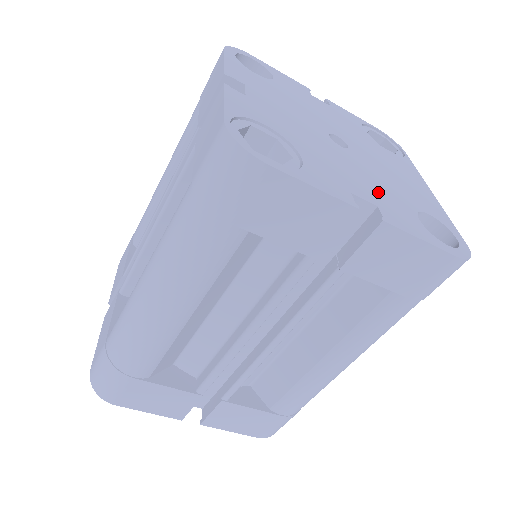
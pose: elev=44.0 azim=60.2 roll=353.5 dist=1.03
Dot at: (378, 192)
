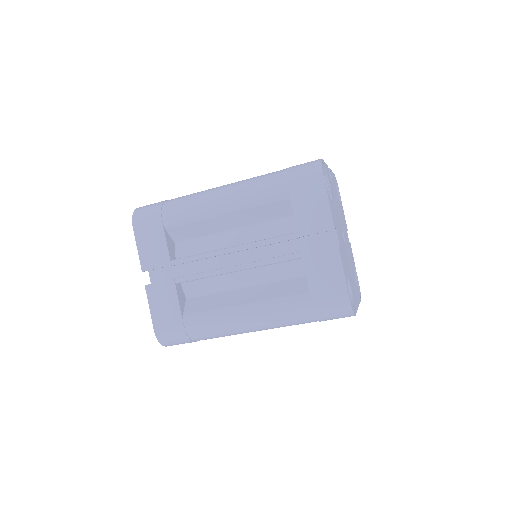
Dot at: occluded
